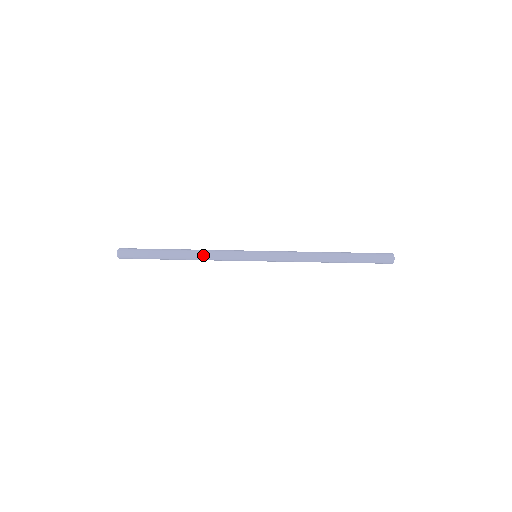
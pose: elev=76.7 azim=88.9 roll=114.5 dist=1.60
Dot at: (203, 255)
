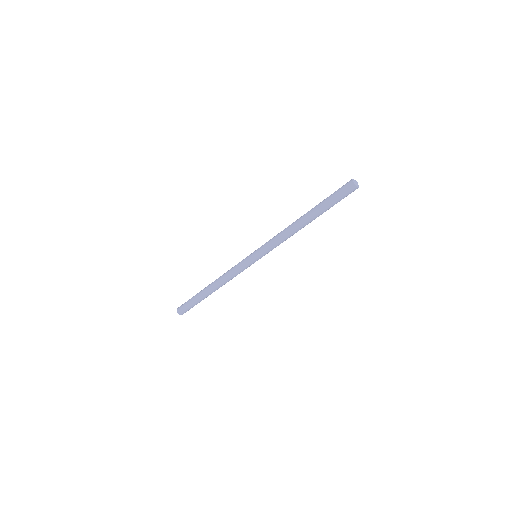
Dot at: (222, 280)
